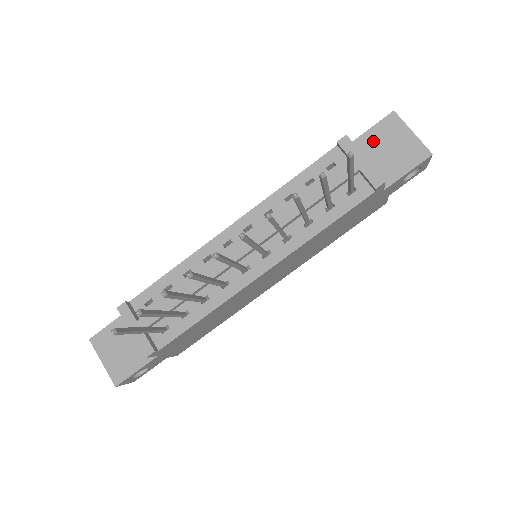
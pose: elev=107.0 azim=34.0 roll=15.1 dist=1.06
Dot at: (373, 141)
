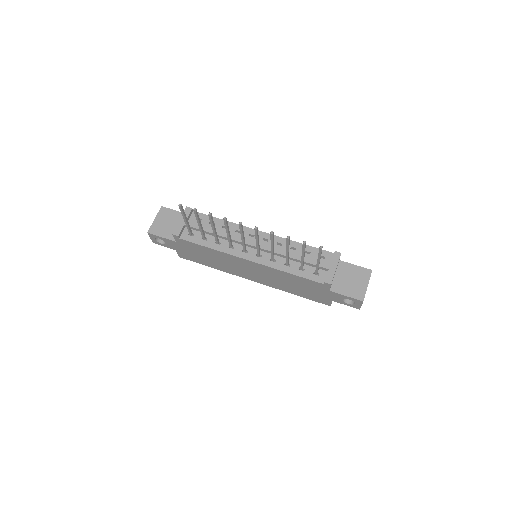
Dot at: (350, 270)
